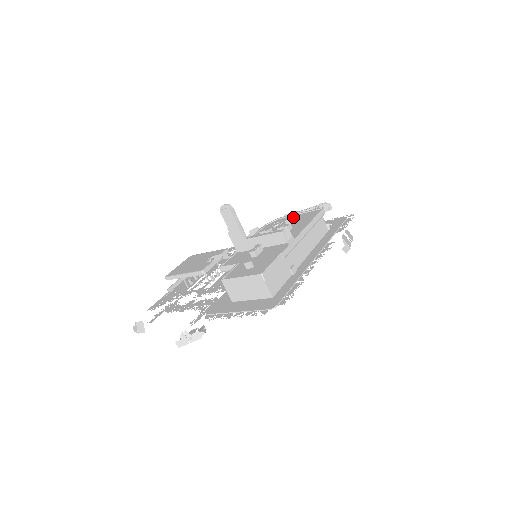
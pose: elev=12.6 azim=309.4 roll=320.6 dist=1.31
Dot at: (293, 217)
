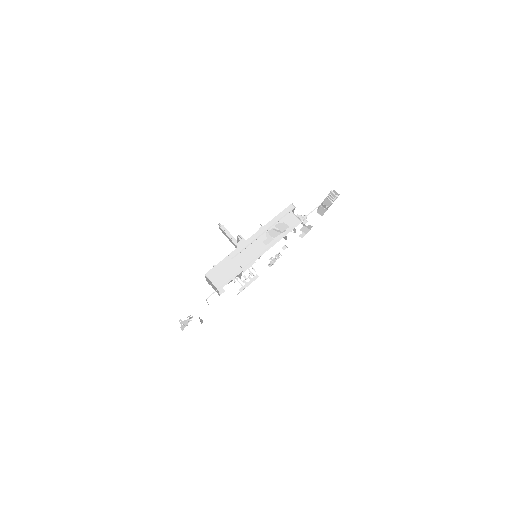
Dot at: occluded
